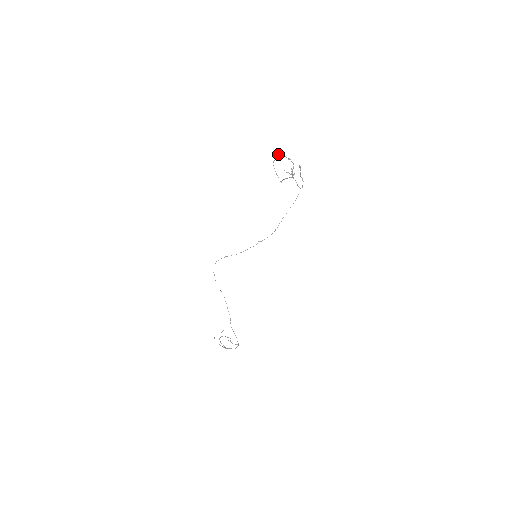
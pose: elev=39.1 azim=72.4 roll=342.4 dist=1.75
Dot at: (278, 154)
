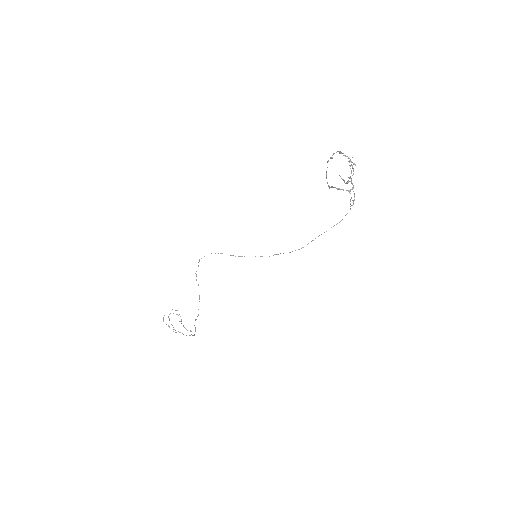
Dot at: occluded
